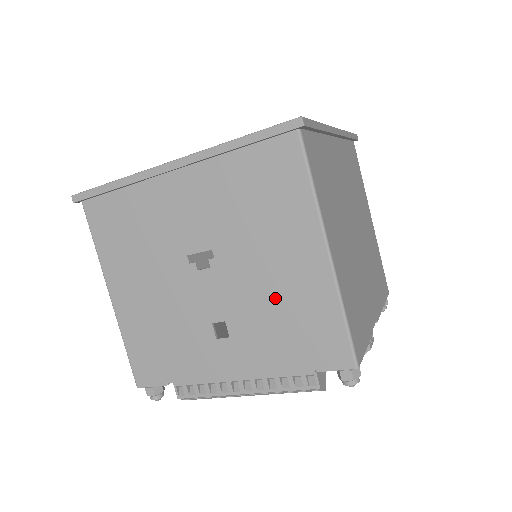
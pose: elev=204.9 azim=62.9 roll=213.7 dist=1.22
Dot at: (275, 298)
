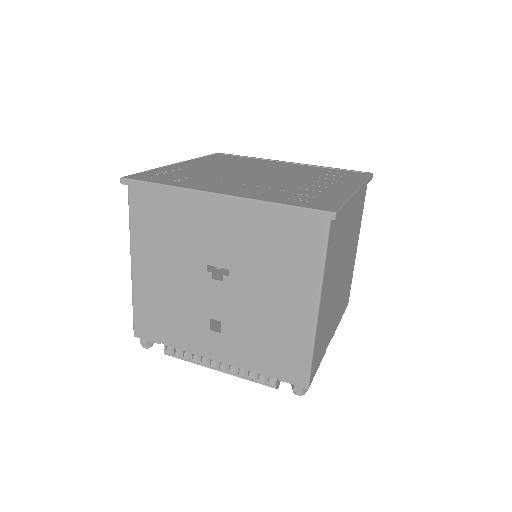
Dot at: (266, 322)
